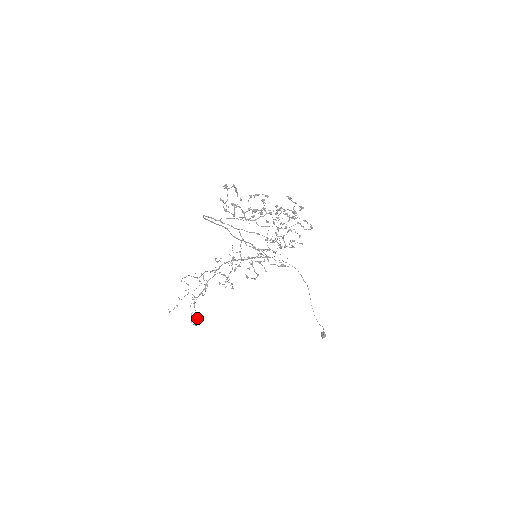
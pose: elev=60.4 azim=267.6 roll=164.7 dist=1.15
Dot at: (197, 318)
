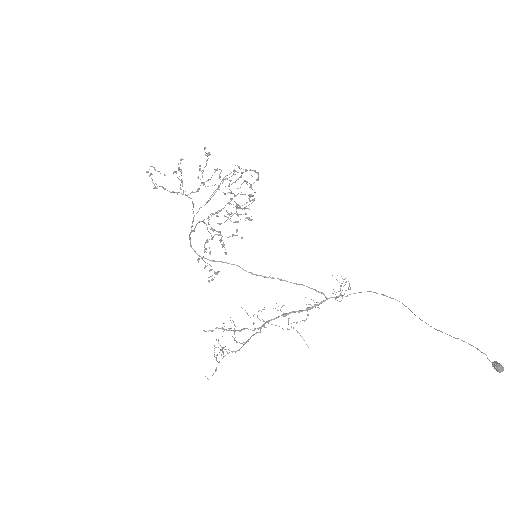
Dot at: (223, 356)
